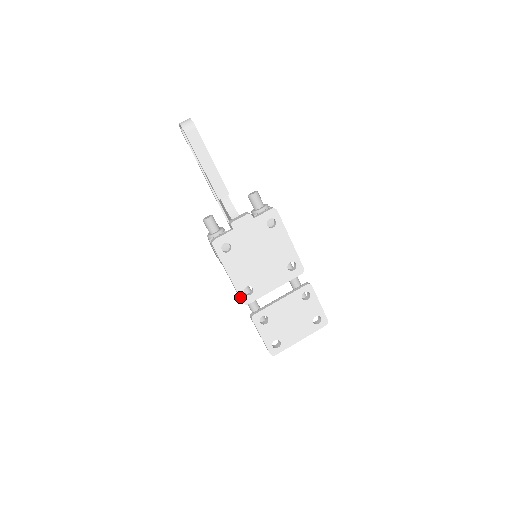
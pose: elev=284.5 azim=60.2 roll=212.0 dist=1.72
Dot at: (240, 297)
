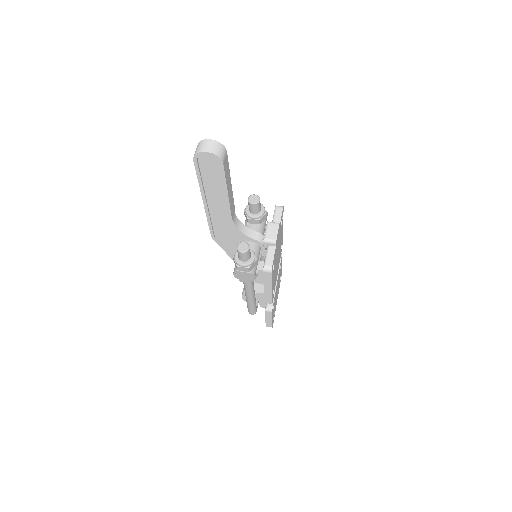
Dot at: occluded
